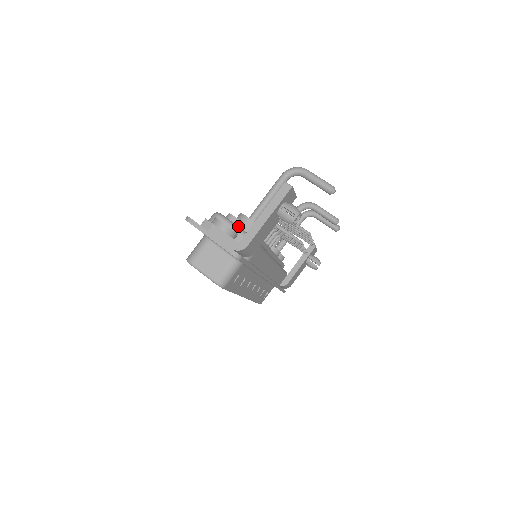
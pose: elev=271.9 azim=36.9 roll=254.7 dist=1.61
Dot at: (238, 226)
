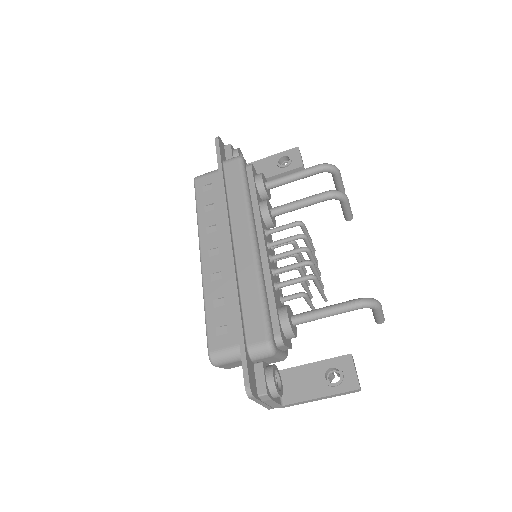
Dot at: (282, 349)
